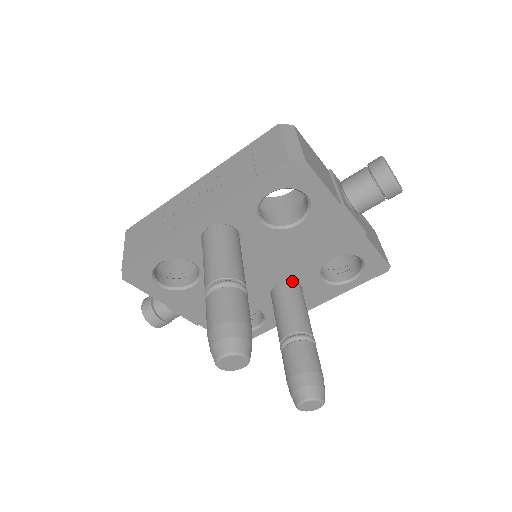
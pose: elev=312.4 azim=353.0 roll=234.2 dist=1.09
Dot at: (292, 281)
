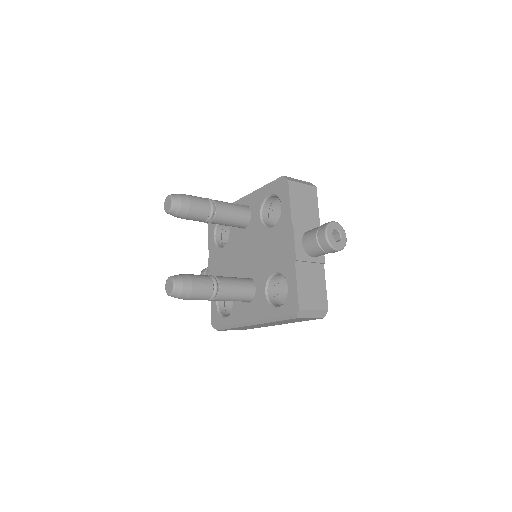
Dot at: (254, 280)
